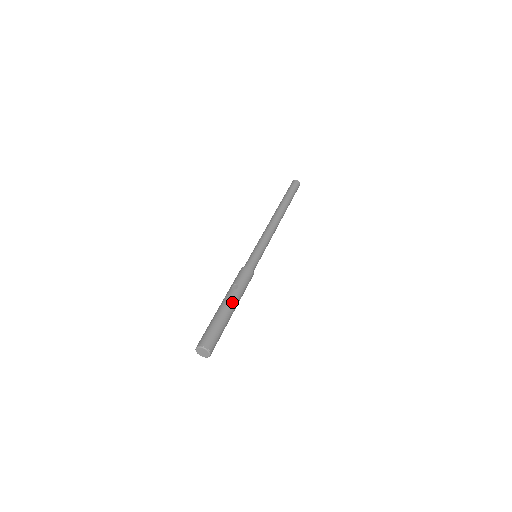
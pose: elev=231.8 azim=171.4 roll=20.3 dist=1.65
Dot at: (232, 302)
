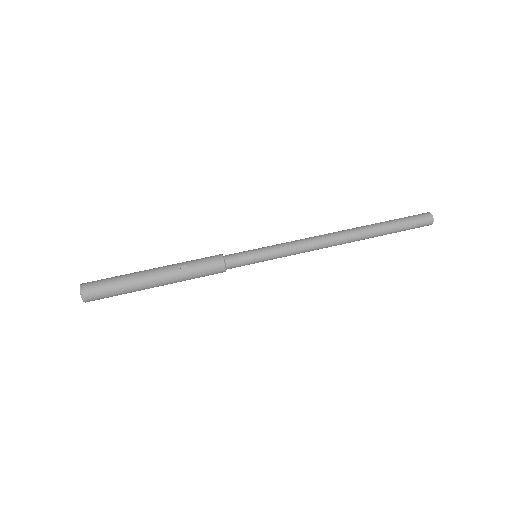
Dot at: (161, 281)
